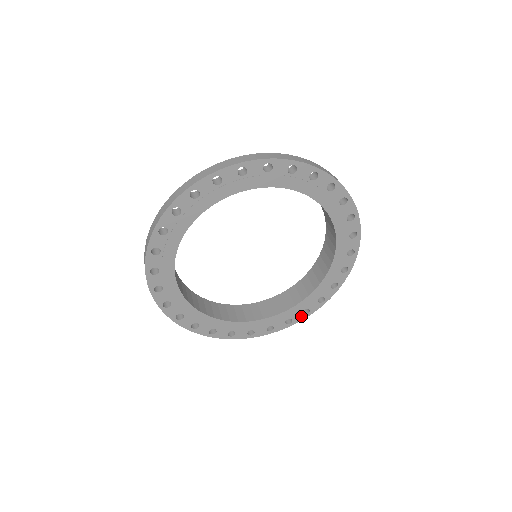
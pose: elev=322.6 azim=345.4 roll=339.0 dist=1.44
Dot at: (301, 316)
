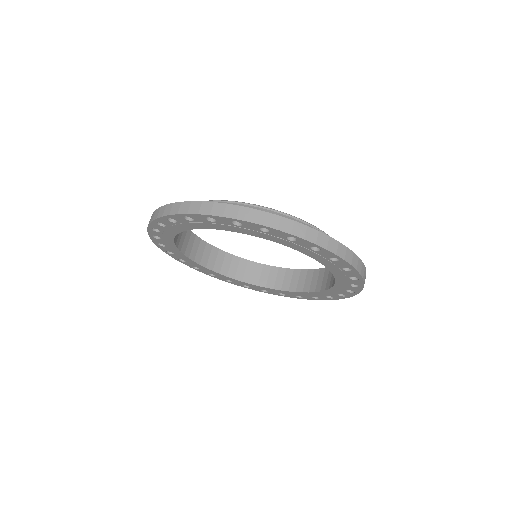
Dot at: (311, 298)
